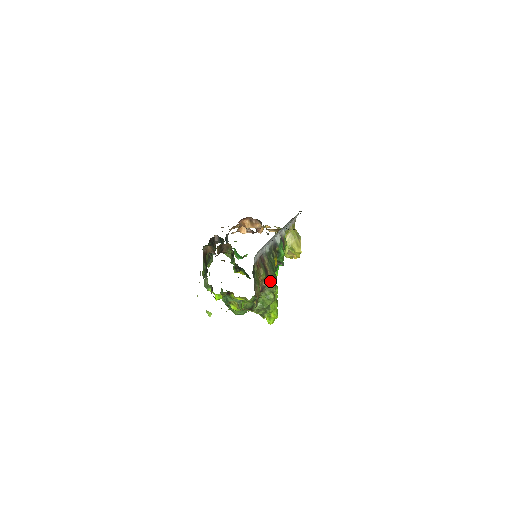
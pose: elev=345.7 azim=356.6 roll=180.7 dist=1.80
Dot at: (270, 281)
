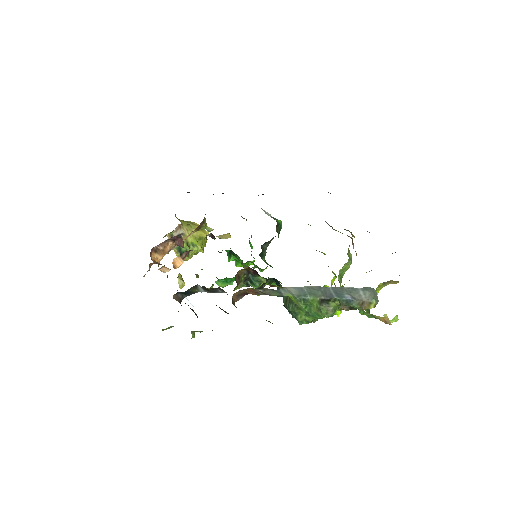
Dot at: (352, 239)
